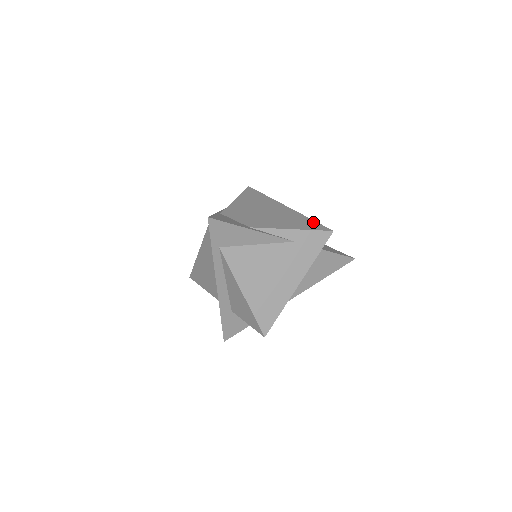
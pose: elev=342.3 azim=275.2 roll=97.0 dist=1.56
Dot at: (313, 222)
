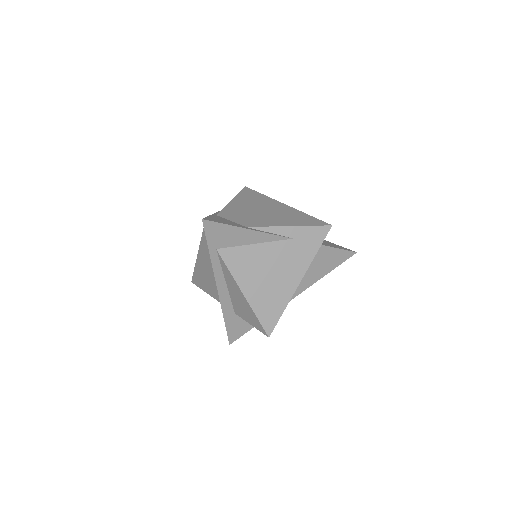
Dot at: (311, 218)
